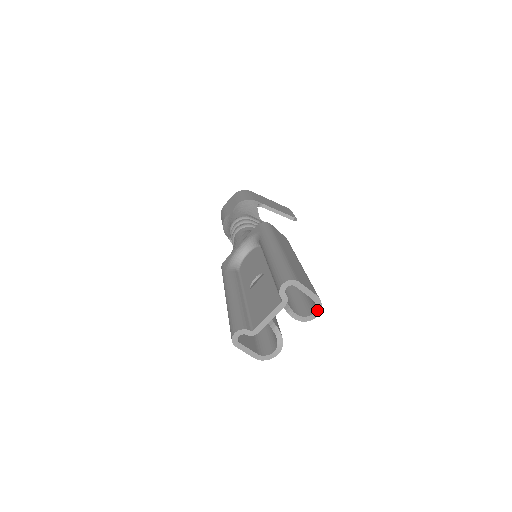
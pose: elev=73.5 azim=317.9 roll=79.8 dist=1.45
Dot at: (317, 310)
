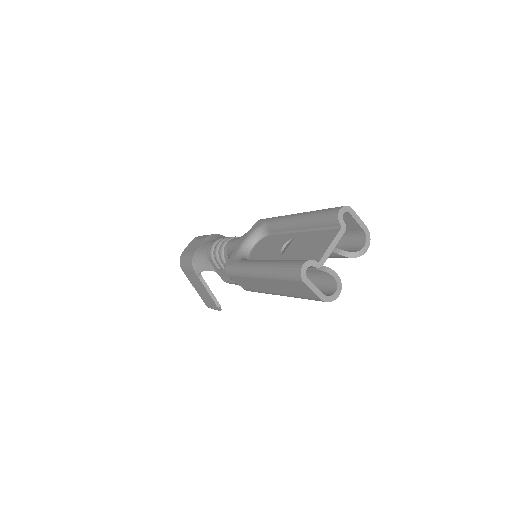
Dot at: (367, 243)
